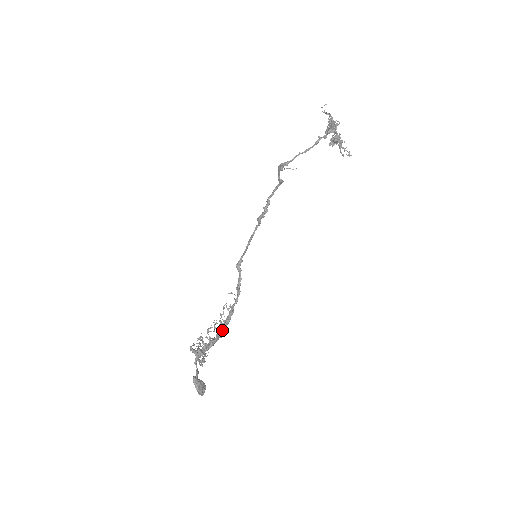
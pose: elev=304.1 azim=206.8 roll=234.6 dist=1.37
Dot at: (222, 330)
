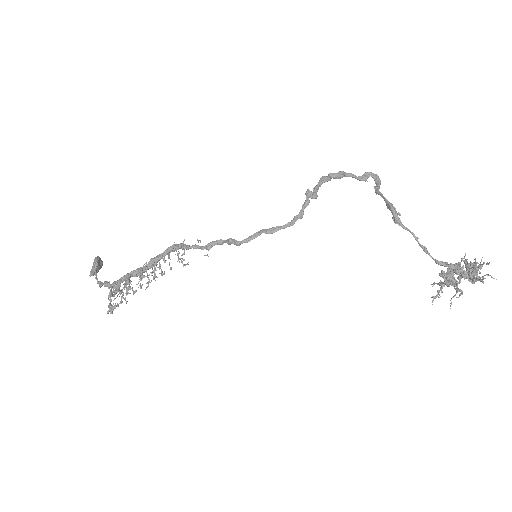
Dot at: (158, 261)
